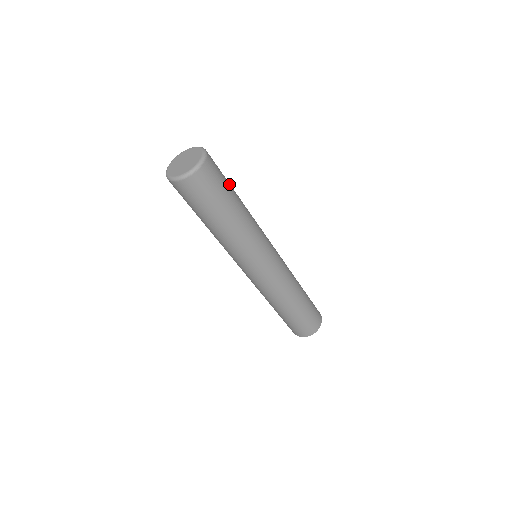
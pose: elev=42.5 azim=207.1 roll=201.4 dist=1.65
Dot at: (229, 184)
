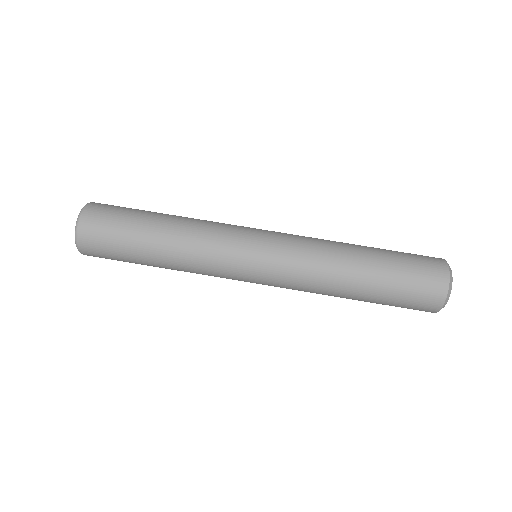
Dot at: (141, 210)
